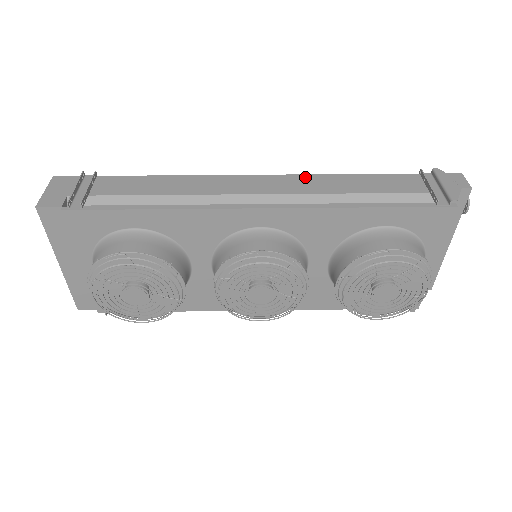
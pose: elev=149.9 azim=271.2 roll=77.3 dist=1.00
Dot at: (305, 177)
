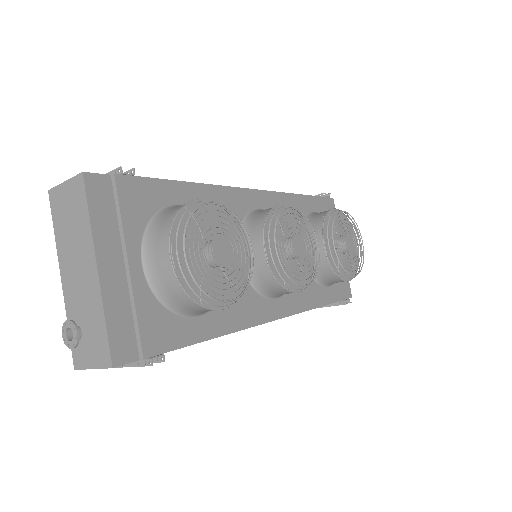
Dot at: occluded
